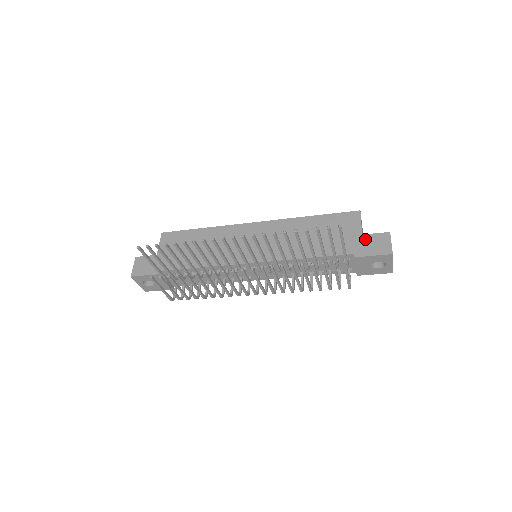
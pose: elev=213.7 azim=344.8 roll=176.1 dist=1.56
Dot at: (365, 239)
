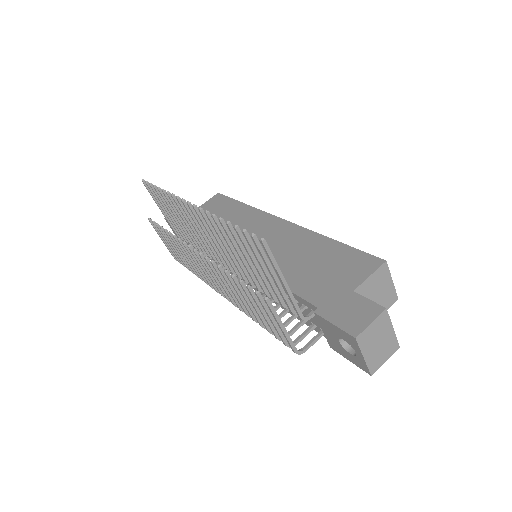
Dot at: (349, 298)
